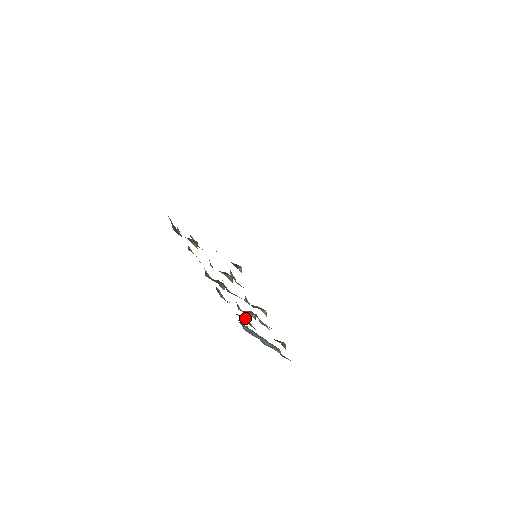
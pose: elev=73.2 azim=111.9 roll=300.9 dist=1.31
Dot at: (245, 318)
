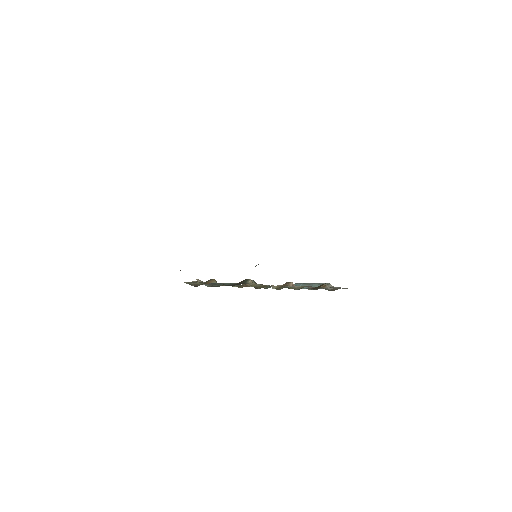
Dot at: occluded
